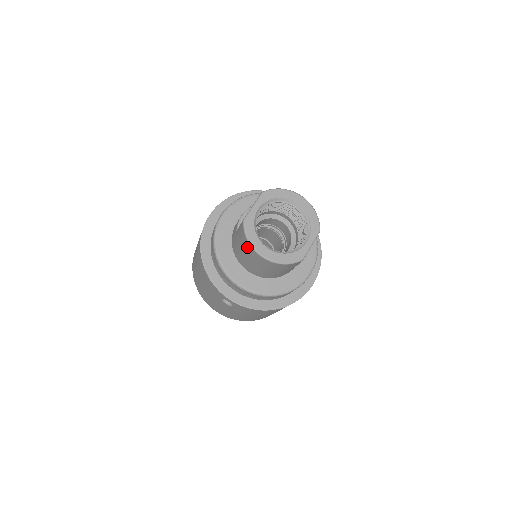
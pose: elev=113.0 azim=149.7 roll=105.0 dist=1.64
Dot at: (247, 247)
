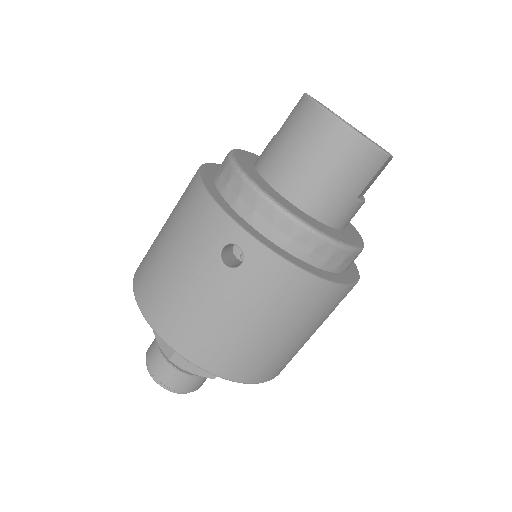
Dot at: (310, 119)
